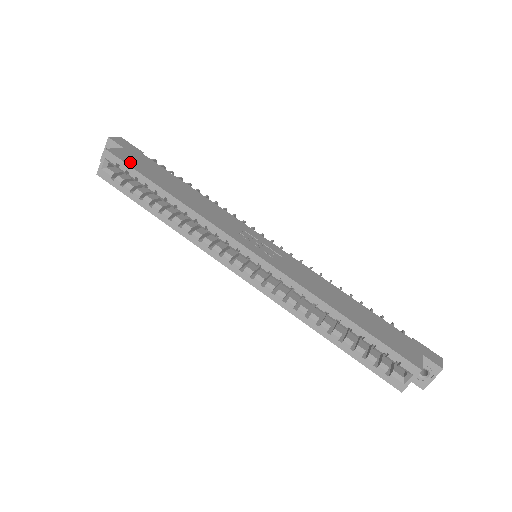
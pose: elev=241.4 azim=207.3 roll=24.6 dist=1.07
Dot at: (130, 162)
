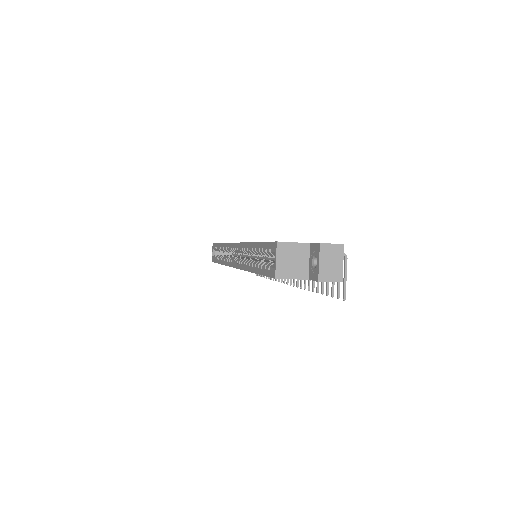
Dot at: occluded
